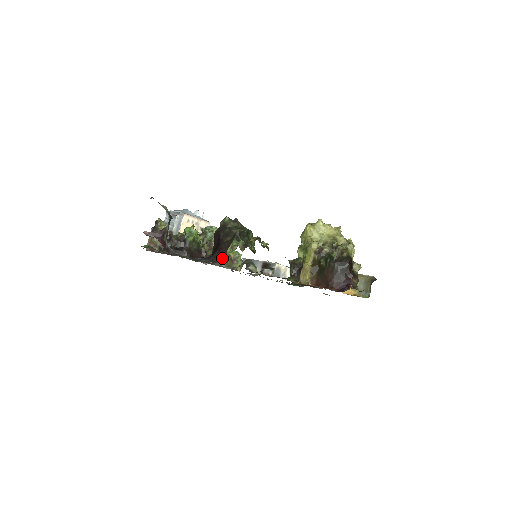
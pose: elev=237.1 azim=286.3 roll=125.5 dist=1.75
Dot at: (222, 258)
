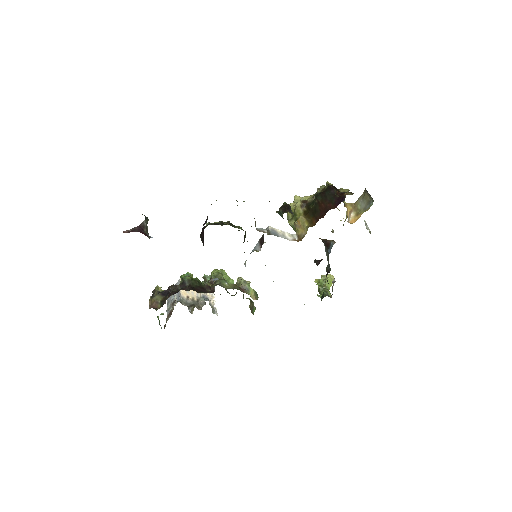
Dot at: (206, 222)
